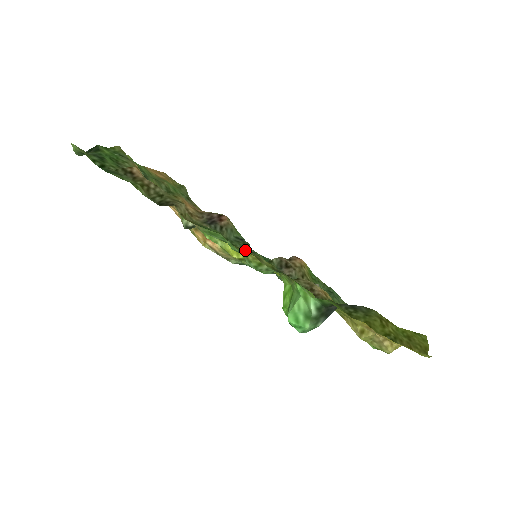
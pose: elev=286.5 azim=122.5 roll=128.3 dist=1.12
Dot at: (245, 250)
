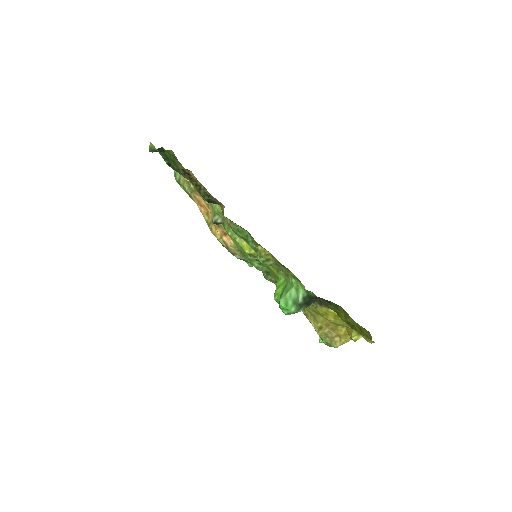
Dot at: occluded
